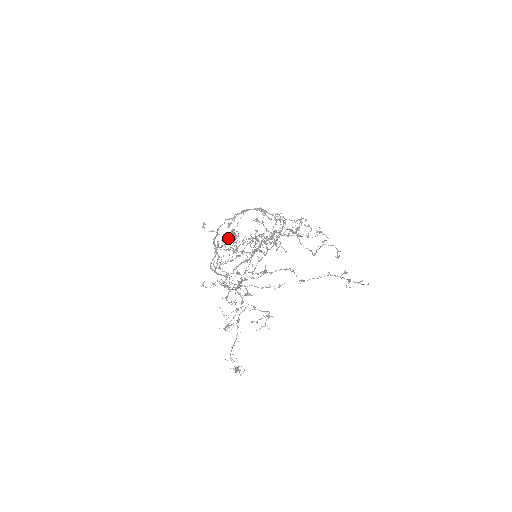
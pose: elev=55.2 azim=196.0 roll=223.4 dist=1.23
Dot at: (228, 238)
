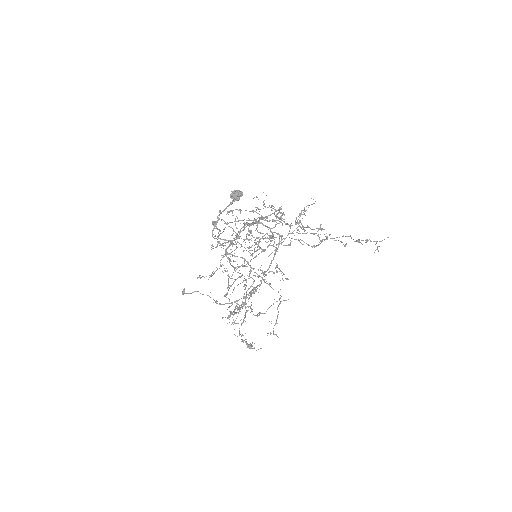
Dot at: (233, 194)
